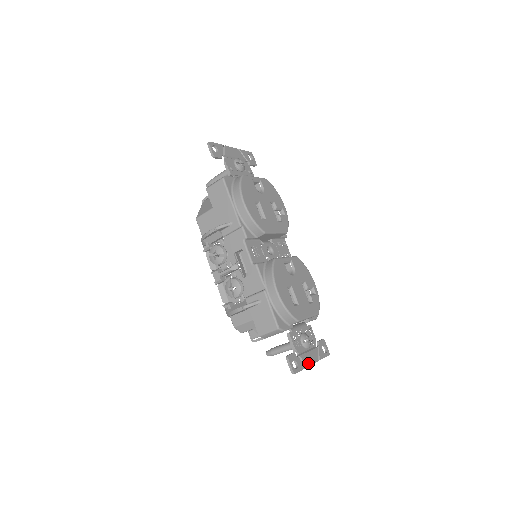
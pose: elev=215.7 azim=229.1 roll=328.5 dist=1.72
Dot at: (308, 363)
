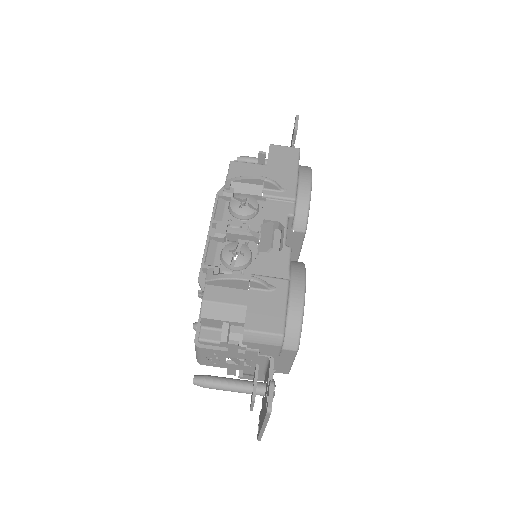
Dot at: occluded
